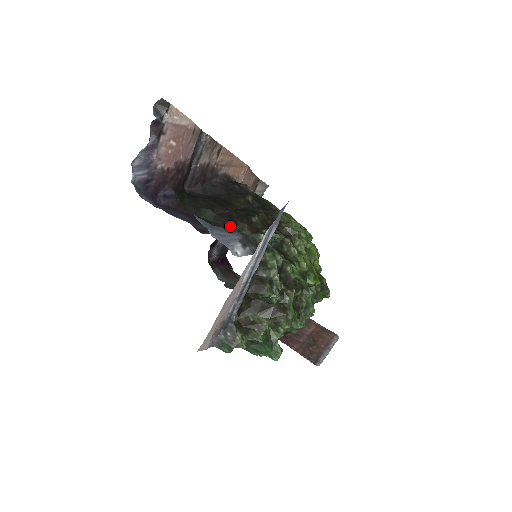
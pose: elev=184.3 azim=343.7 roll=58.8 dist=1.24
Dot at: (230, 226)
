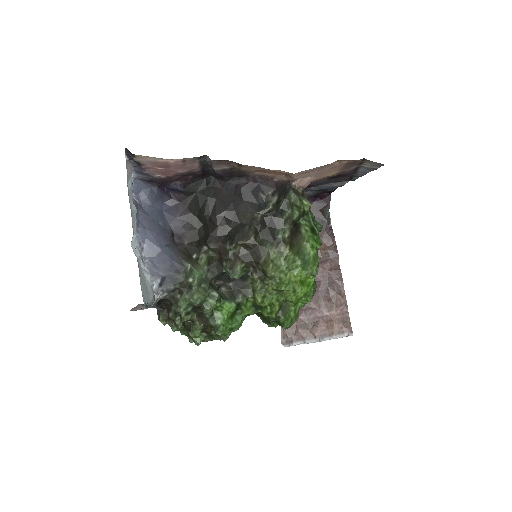
Dot at: (204, 242)
